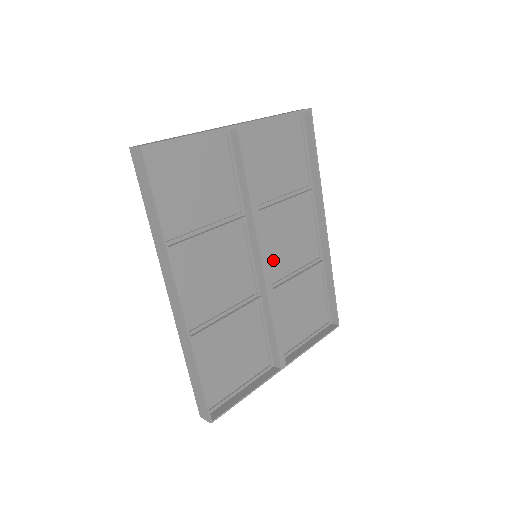
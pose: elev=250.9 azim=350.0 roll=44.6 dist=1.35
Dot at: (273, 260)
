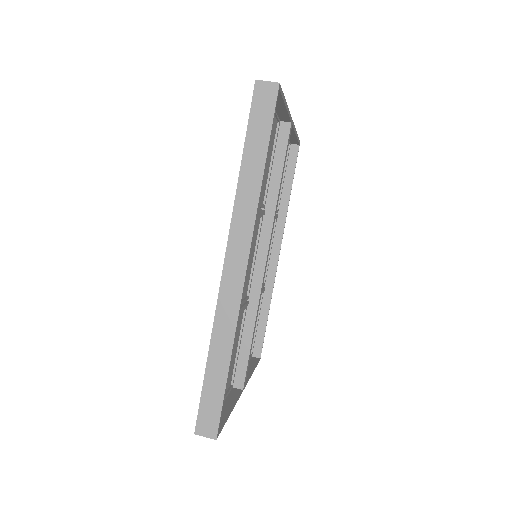
Dot at: occluded
